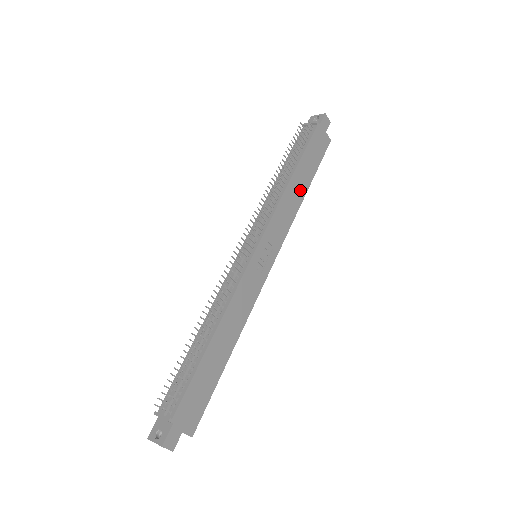
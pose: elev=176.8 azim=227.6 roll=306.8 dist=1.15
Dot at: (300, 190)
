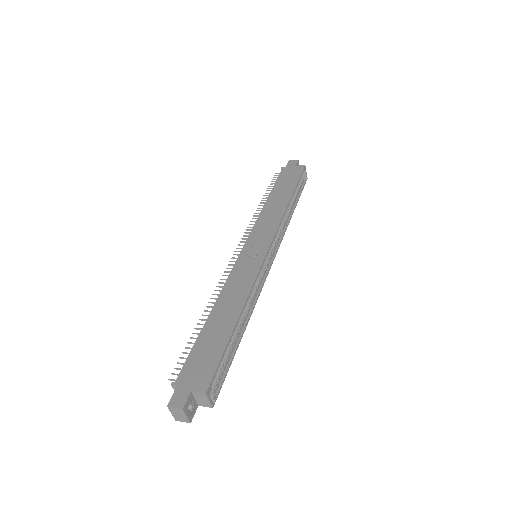
Dot at: (282, 201)
